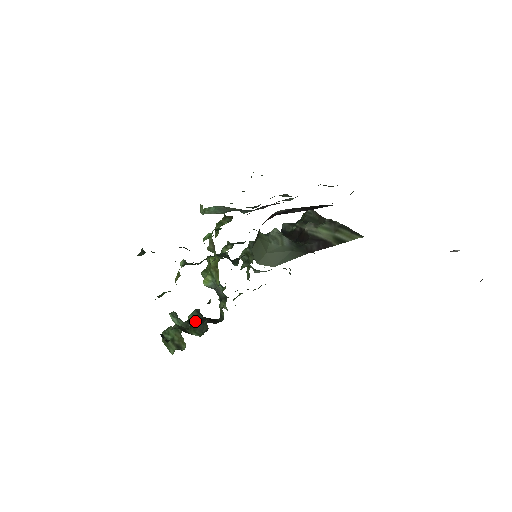
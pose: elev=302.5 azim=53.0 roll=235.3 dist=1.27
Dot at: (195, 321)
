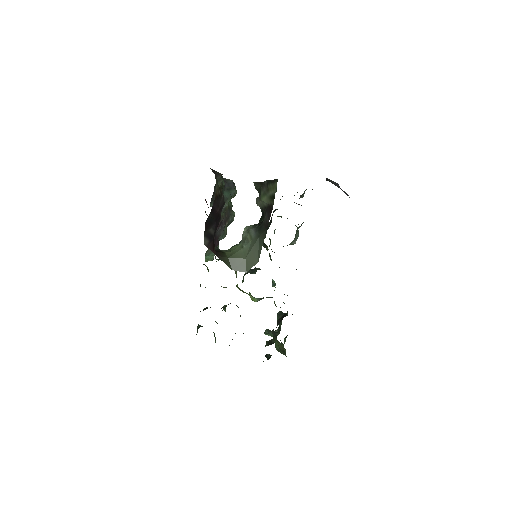
Dot at: (280, 324)
